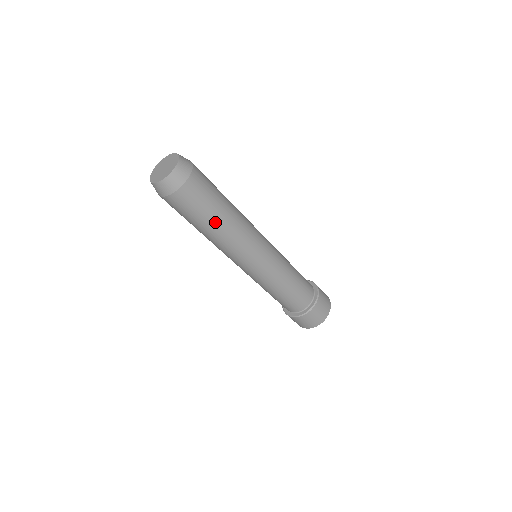
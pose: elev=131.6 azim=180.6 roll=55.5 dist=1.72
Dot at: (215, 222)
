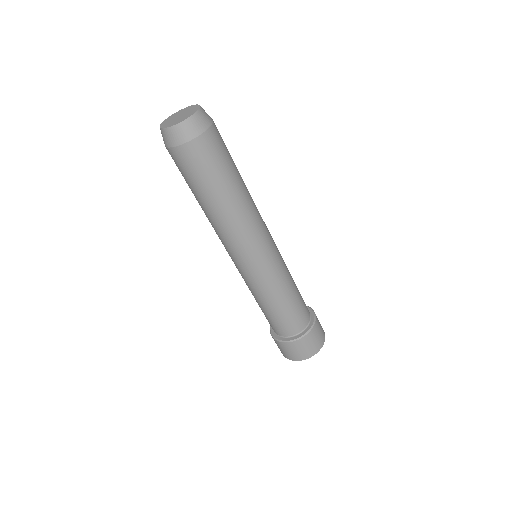
Dot at: (233, 187)
